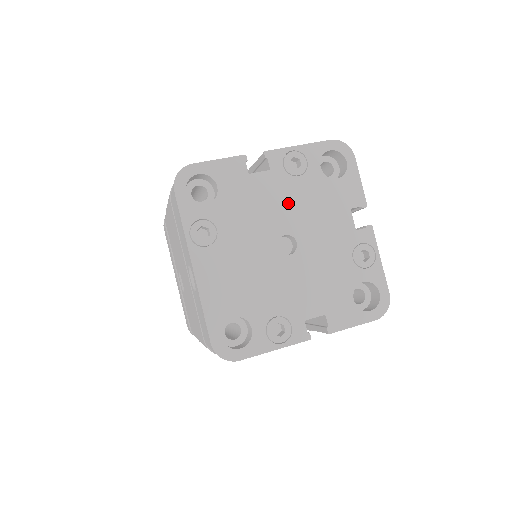
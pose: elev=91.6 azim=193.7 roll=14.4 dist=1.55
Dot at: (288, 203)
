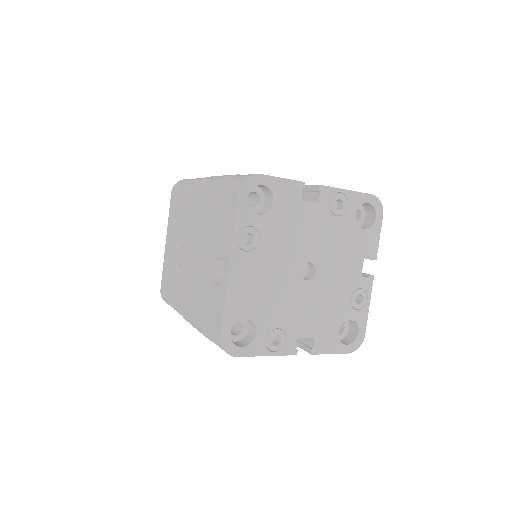
Dot at: (321, 236)
